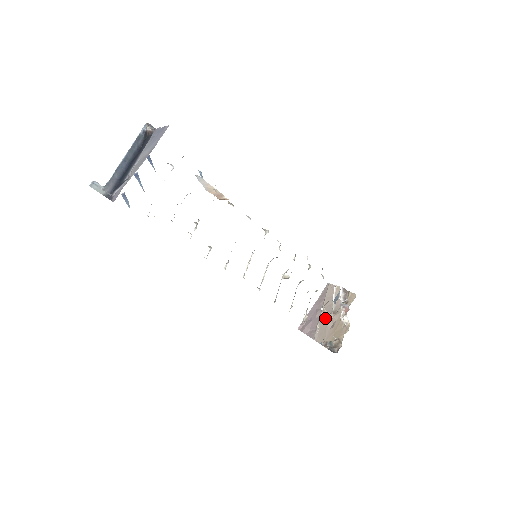
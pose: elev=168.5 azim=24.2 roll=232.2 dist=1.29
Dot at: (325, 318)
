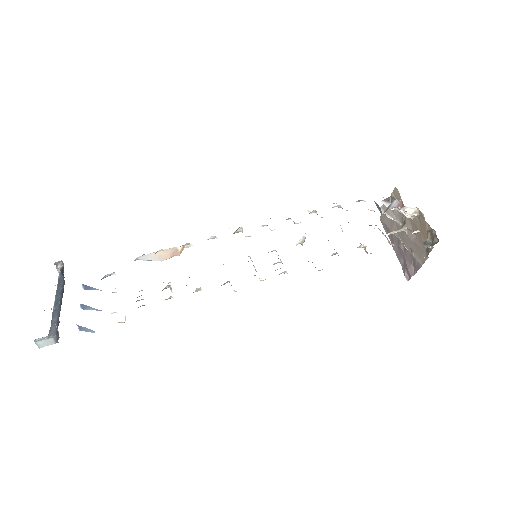
Dot at: (406, 239)
